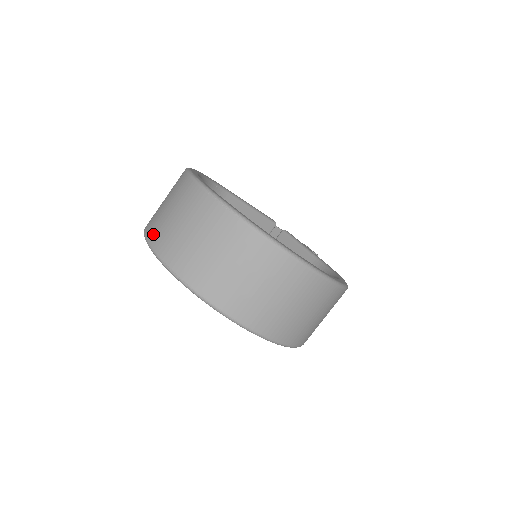
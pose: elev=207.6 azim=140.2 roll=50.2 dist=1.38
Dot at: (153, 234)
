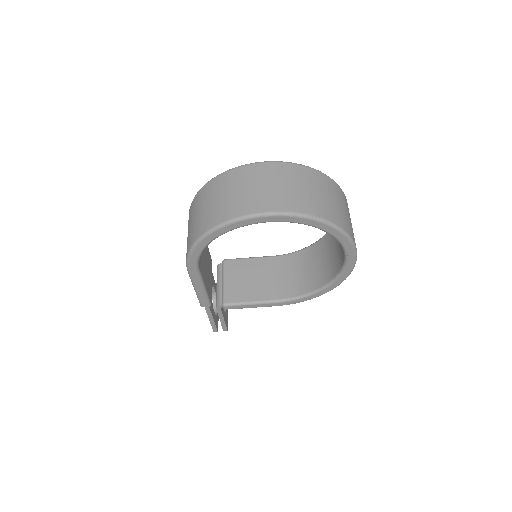
Dot at: (258, 206)
